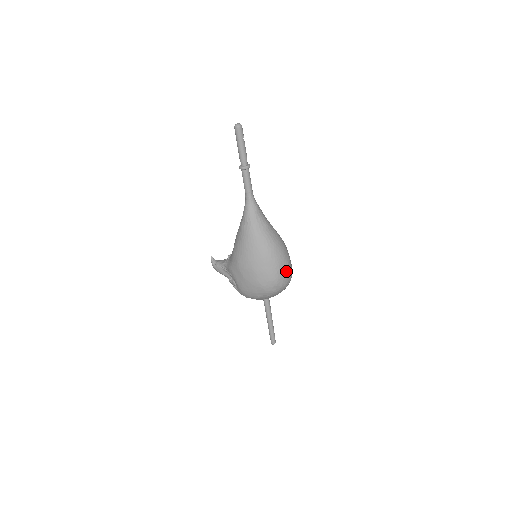
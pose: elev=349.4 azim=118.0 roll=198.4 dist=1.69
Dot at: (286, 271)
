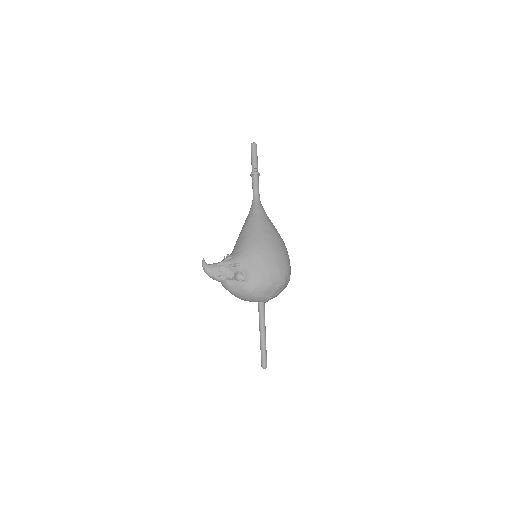
Dot at: occluded
